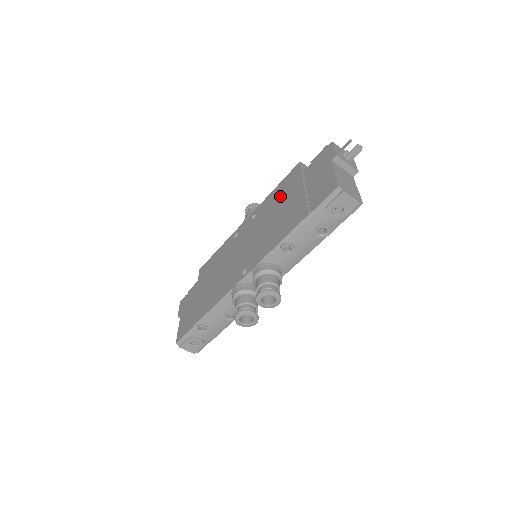
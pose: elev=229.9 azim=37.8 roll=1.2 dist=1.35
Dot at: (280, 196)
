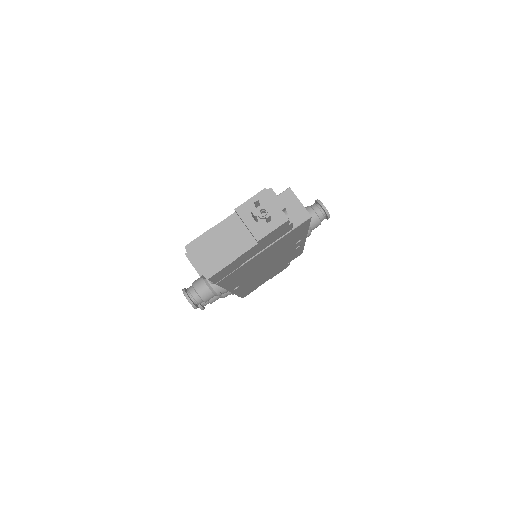
Dot at: occluded
